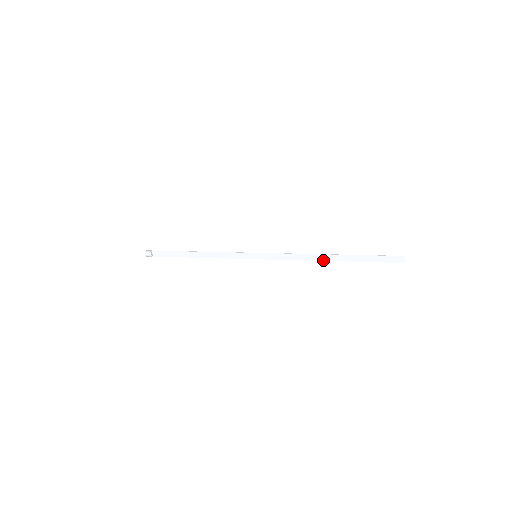
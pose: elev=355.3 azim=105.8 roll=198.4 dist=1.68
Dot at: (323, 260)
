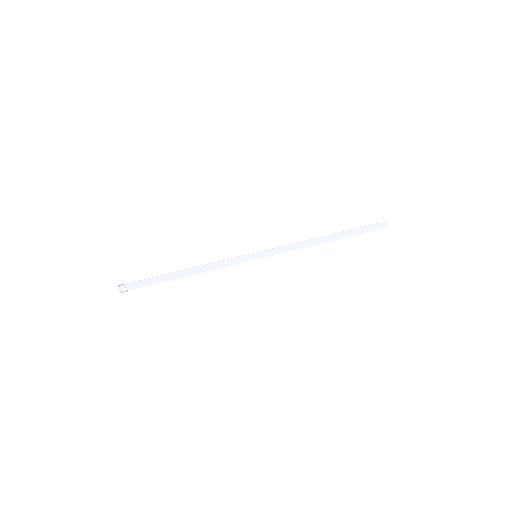
Dot at: occluded
